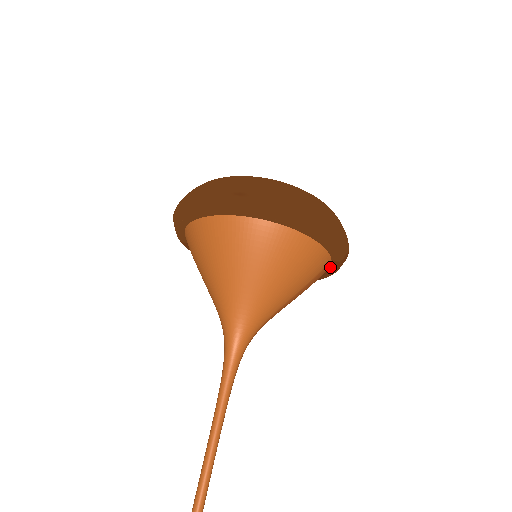
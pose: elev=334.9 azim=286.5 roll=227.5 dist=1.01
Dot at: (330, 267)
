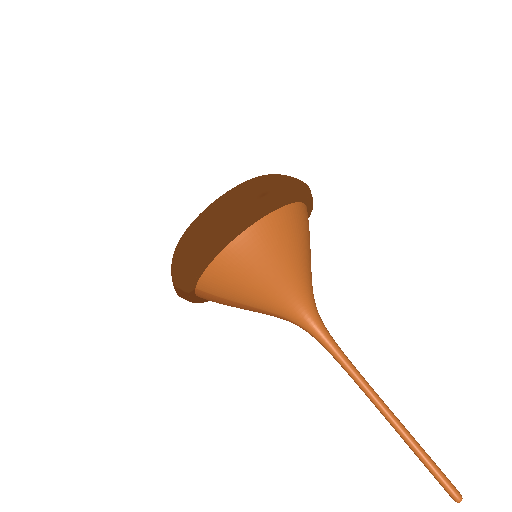
Dot at: occluded
